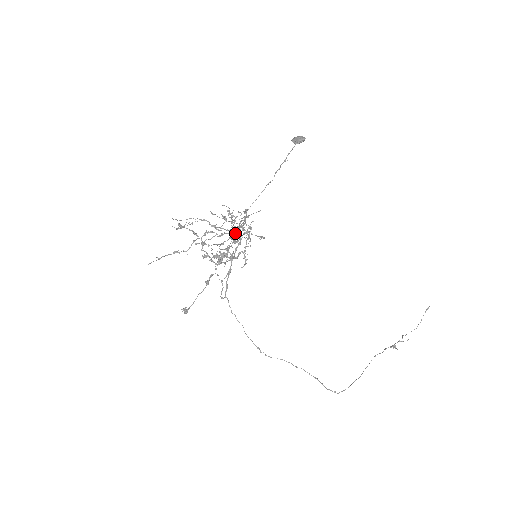
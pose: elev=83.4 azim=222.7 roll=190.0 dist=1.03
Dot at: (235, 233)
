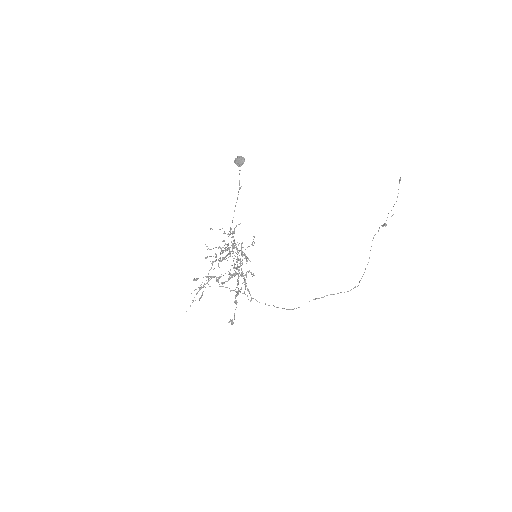
Dot at: occluded
